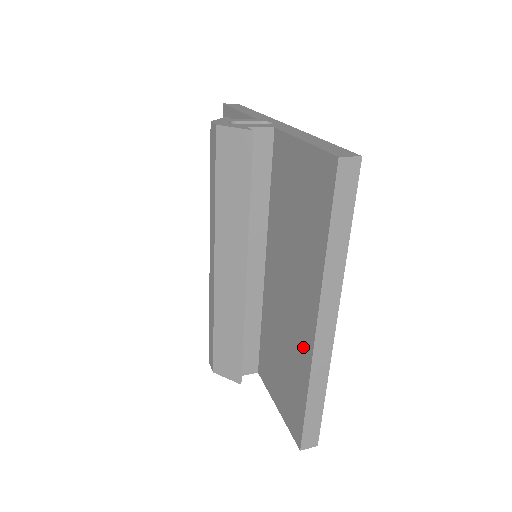
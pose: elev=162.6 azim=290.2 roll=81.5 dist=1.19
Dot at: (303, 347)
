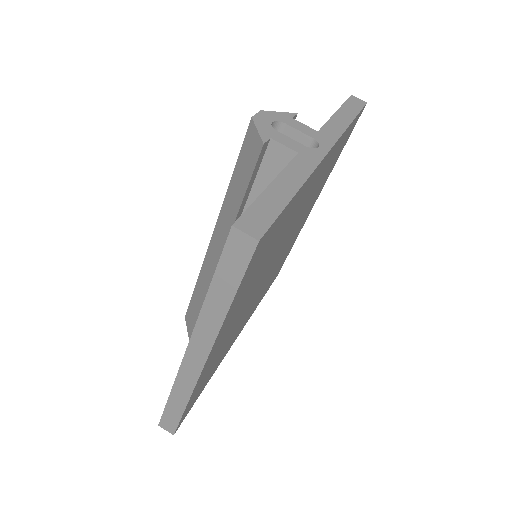
Dot at: occluded
